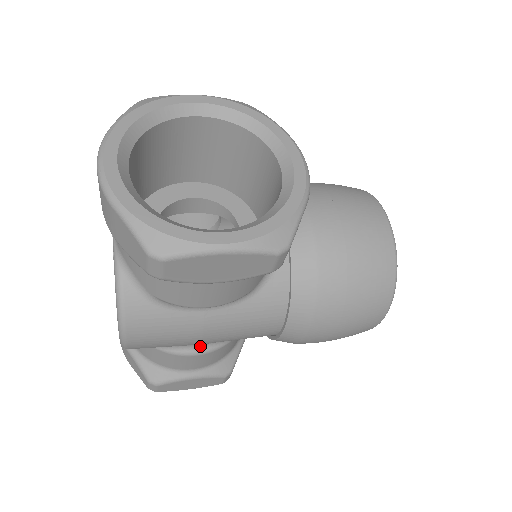
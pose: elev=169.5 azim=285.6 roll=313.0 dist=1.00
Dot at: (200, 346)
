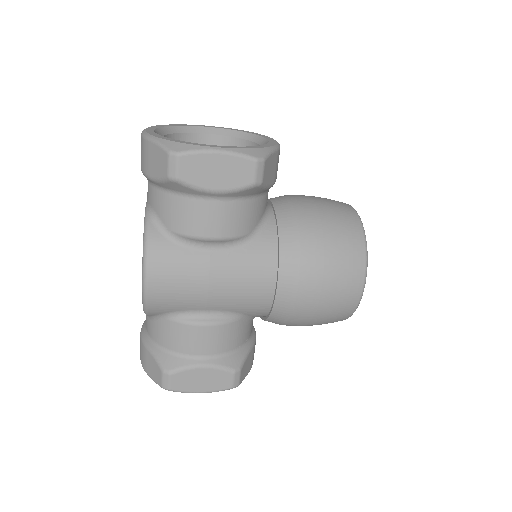
Dot at: (209, 316)
